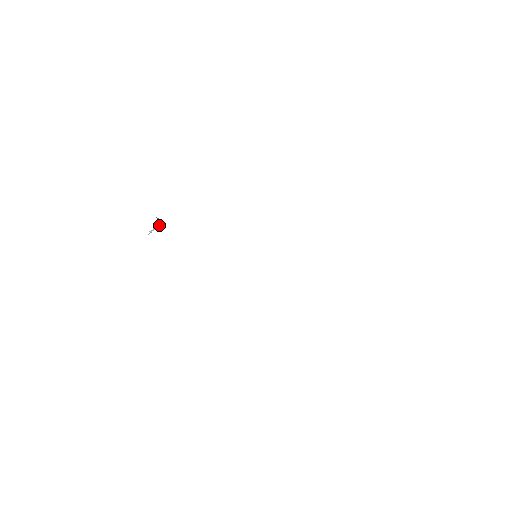
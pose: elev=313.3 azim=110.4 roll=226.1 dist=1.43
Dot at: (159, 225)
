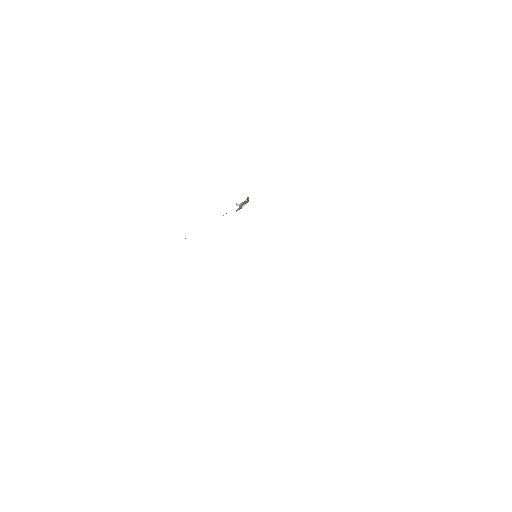
Dot at: occluded
